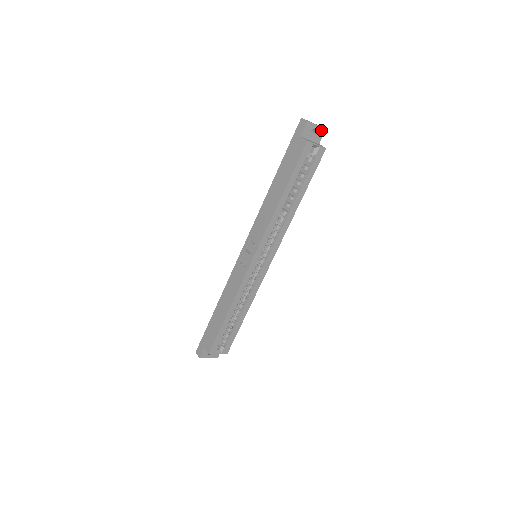
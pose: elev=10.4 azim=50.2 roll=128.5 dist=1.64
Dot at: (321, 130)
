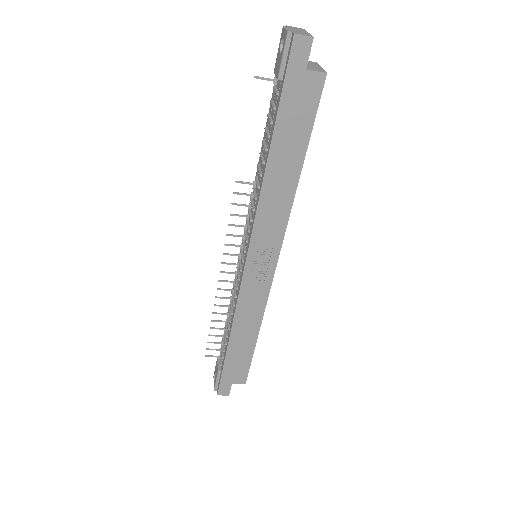
Dot at: occluded
